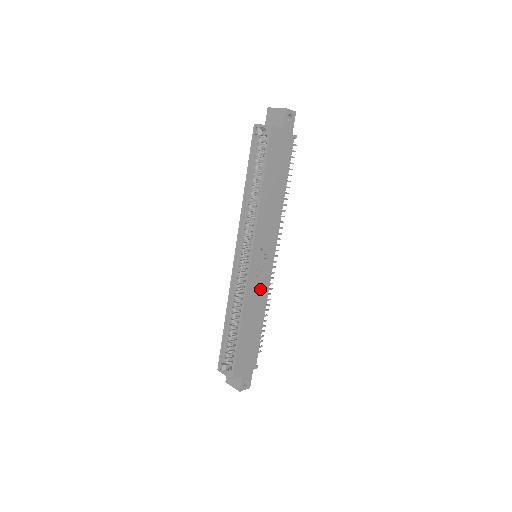
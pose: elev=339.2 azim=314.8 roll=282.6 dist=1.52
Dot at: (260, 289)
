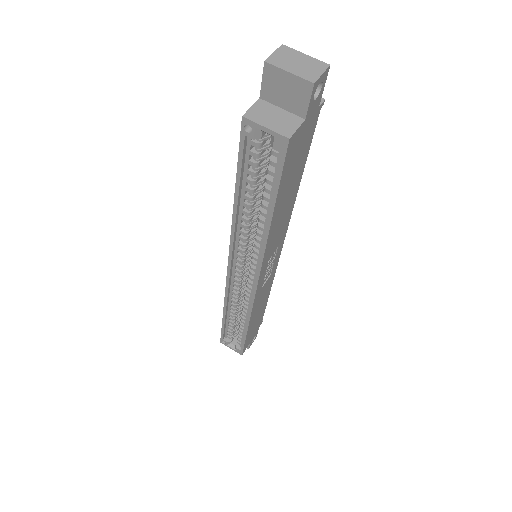
Dot at: (266, 286)
